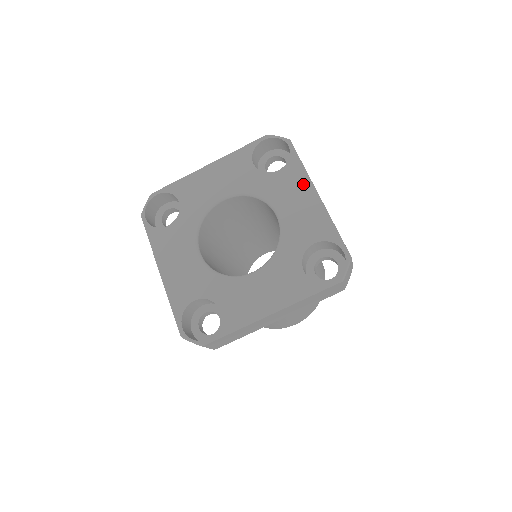
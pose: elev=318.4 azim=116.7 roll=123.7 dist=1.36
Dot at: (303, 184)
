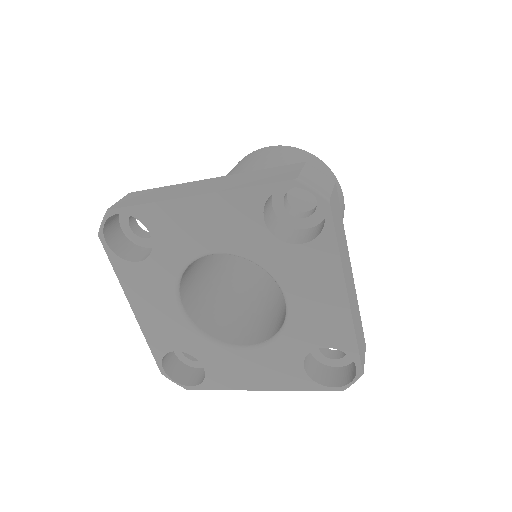
Dot at: (331, 277)
